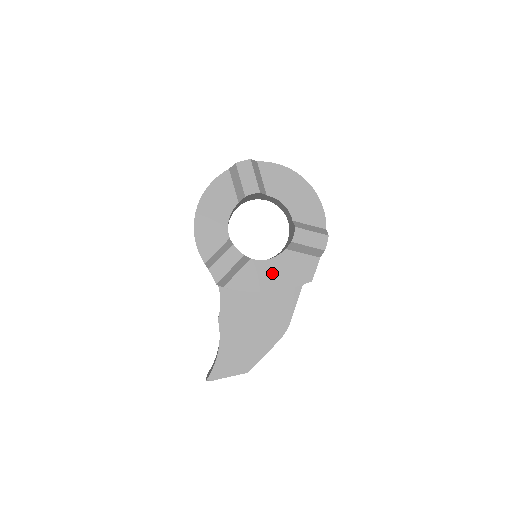
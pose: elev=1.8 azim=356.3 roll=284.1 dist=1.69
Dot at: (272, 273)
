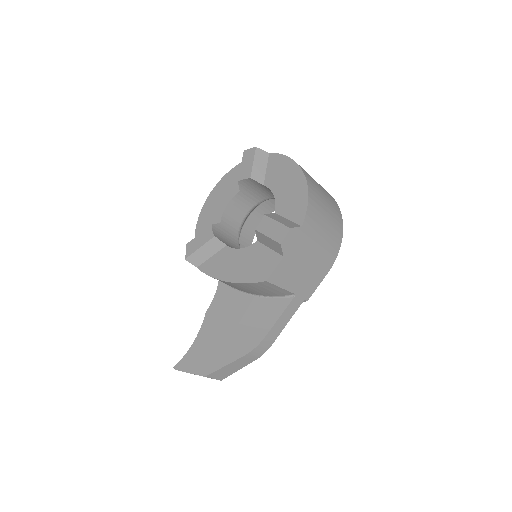
Dot at: (237, 263)
